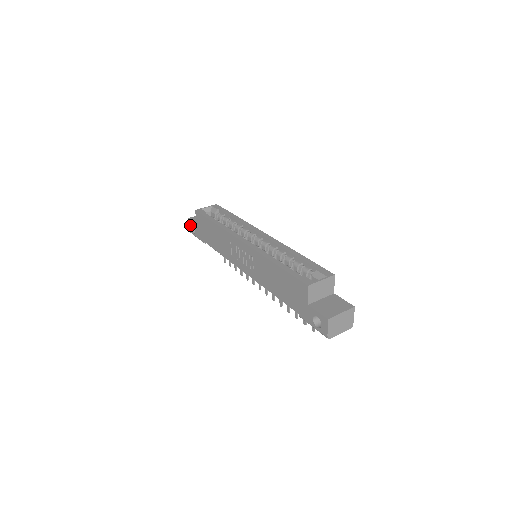
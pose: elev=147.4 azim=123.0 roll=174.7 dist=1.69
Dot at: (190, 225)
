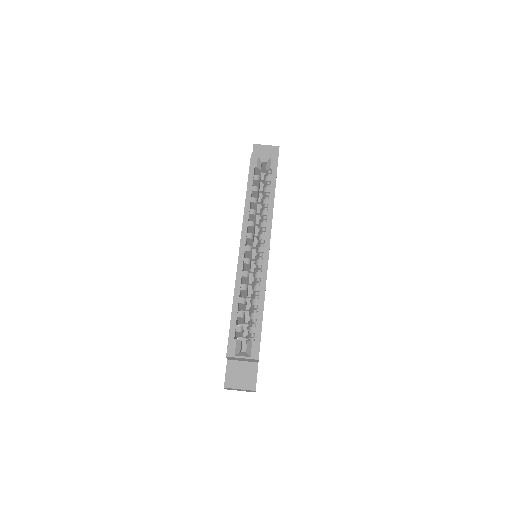
Dot at: occluded
